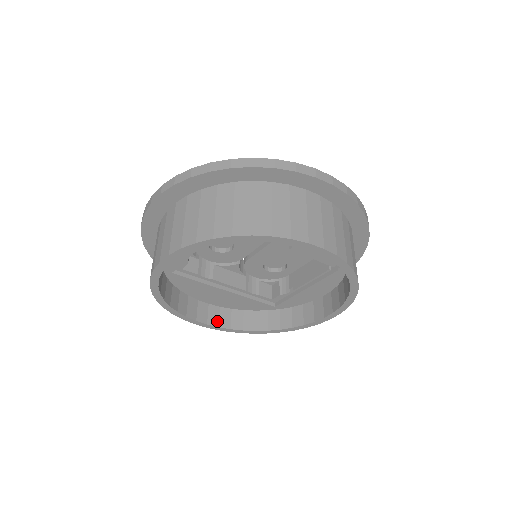
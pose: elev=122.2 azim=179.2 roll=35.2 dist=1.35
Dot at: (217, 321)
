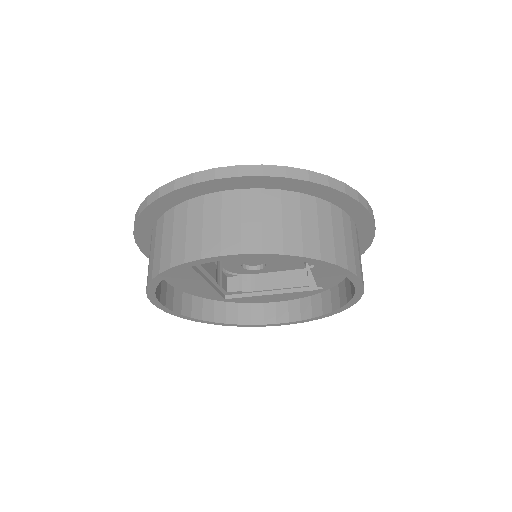
Dot at: (172, 304)
